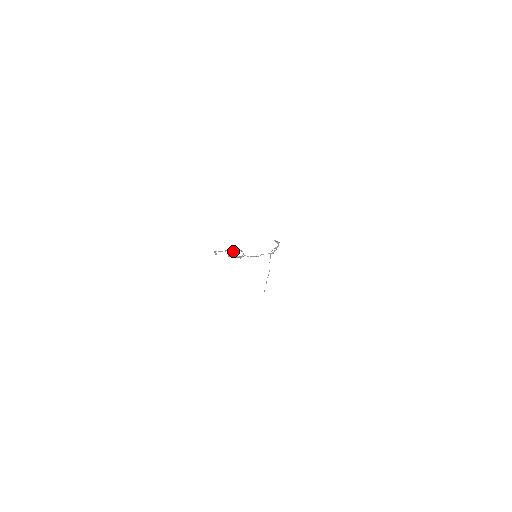
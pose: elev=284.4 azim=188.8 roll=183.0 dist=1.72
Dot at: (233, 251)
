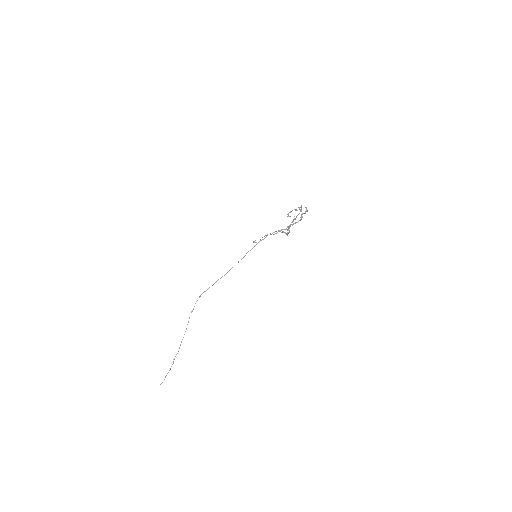
Dot at: (301, 210)
